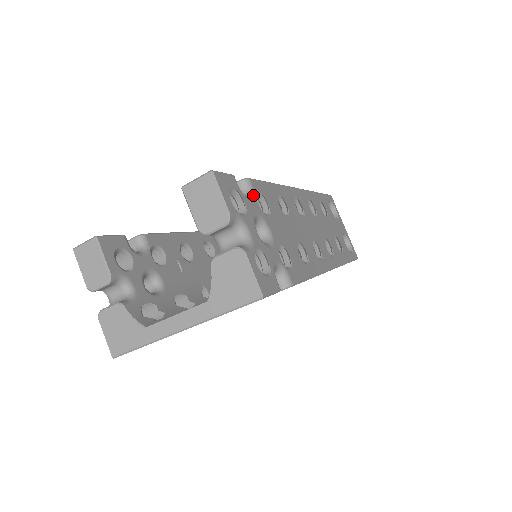
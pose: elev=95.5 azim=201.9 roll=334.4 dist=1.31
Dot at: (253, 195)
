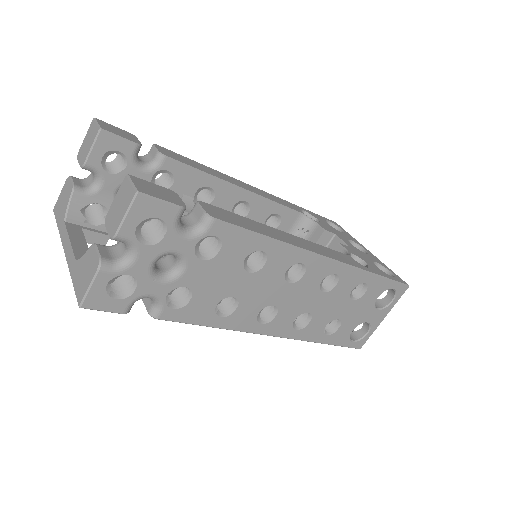
Dot at: (199, 235)
